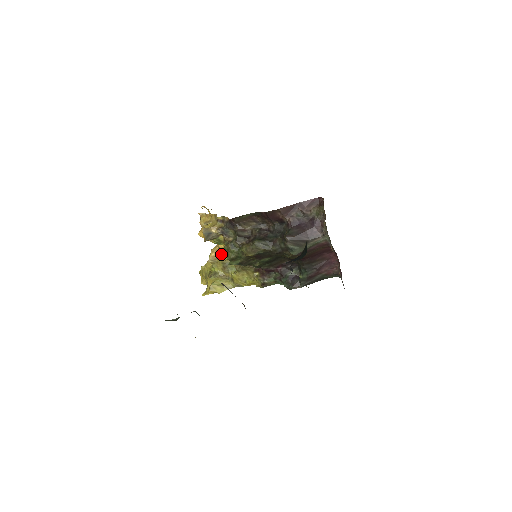
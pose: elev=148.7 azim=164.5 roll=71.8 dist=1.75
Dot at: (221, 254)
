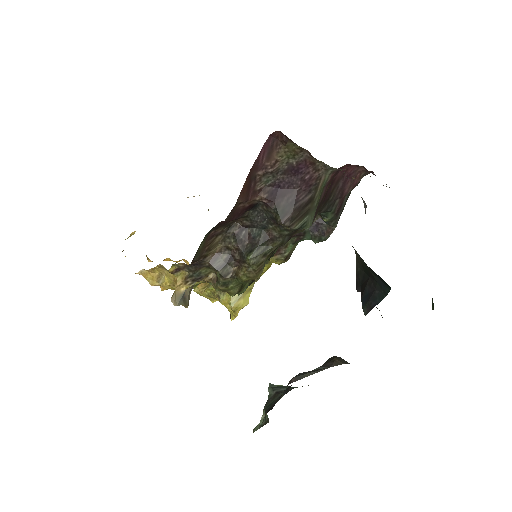
Dot at: occluded
